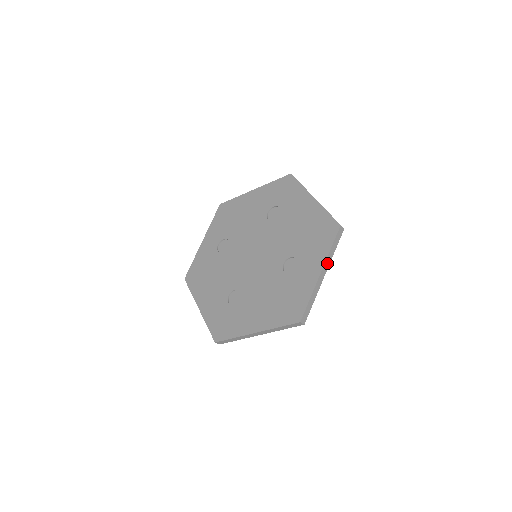
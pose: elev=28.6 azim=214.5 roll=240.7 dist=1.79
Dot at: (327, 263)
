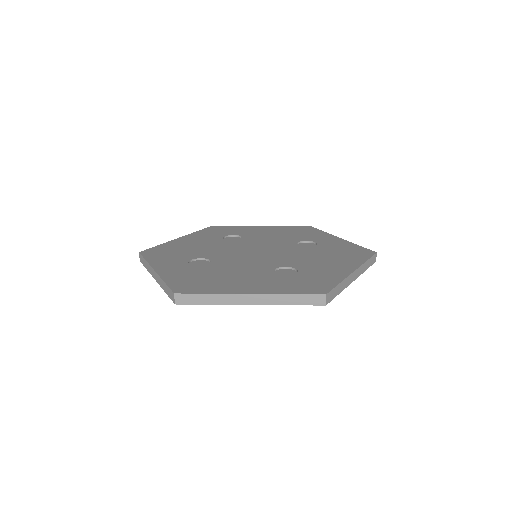
Dot at: occluded
